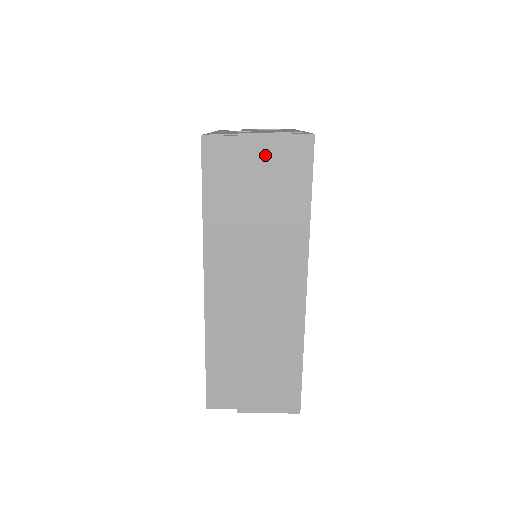
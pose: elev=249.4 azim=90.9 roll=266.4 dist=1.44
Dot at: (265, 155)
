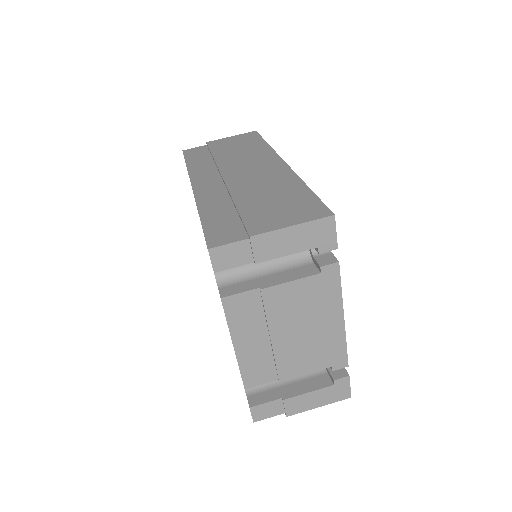
Dot at: (226, 142)
